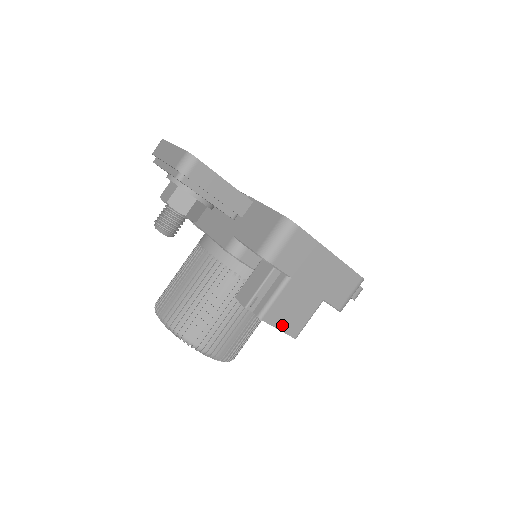
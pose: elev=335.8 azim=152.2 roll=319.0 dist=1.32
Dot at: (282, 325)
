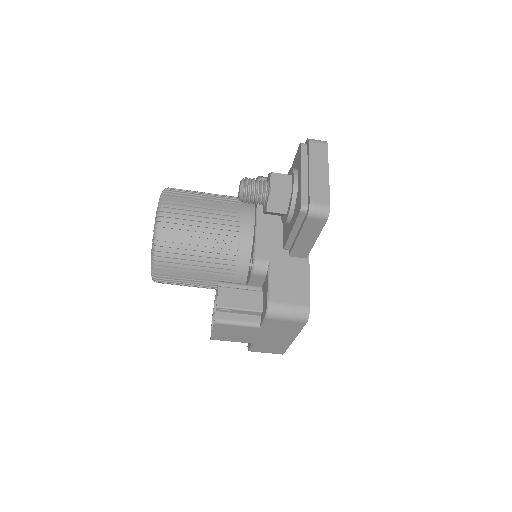
Dot at: (217, 332)
